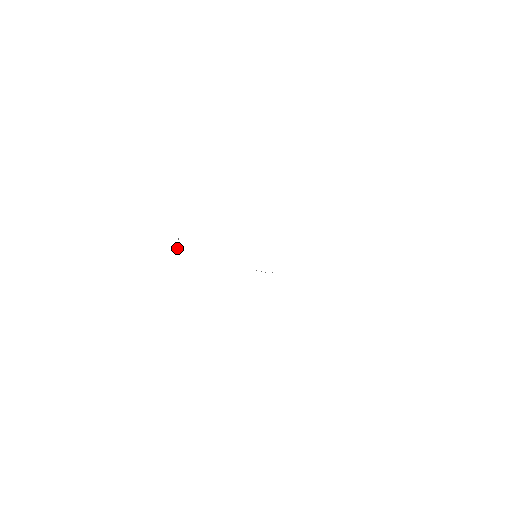
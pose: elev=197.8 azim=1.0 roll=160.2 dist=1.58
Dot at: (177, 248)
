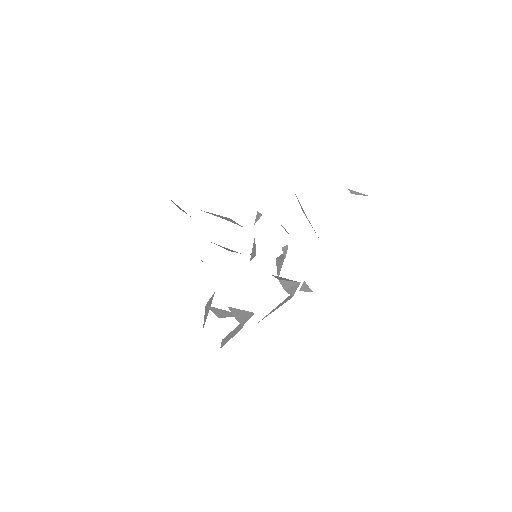
Dot at: (222, 317)
